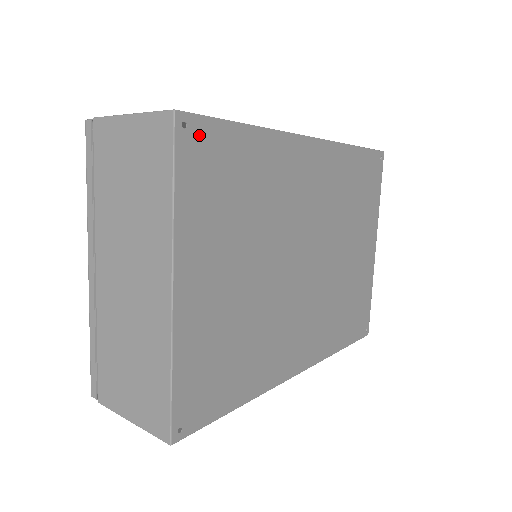
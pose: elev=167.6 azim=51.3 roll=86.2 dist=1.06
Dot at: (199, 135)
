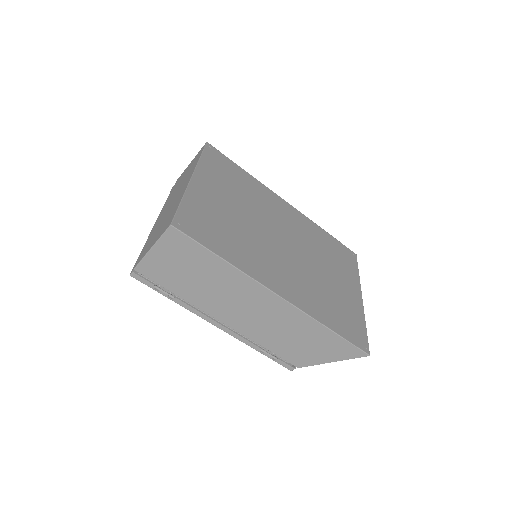
Dot at: (217, 154)
